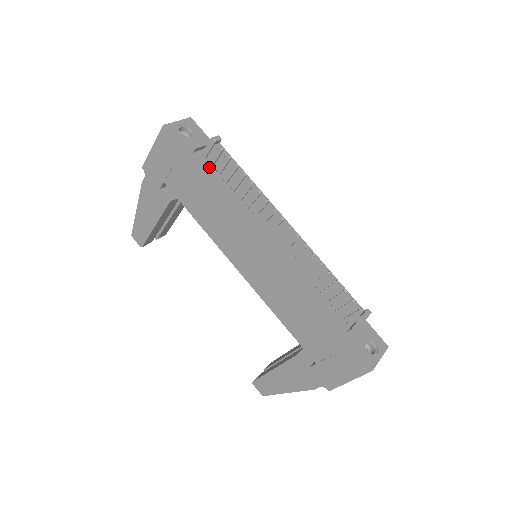
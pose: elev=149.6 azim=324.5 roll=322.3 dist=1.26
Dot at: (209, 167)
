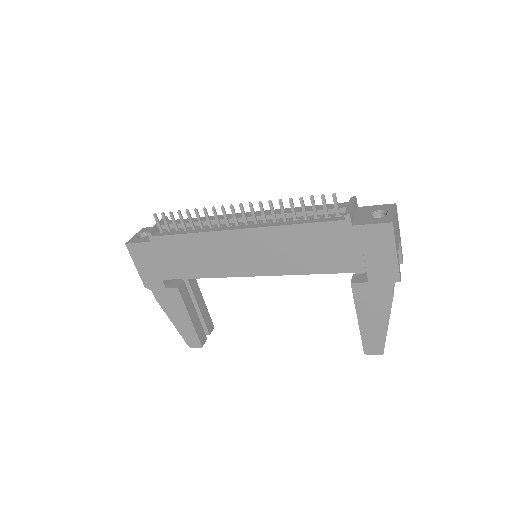
Dot at: (168, 234)
